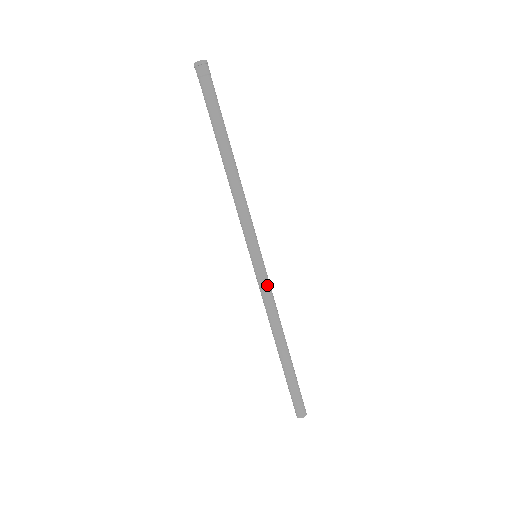
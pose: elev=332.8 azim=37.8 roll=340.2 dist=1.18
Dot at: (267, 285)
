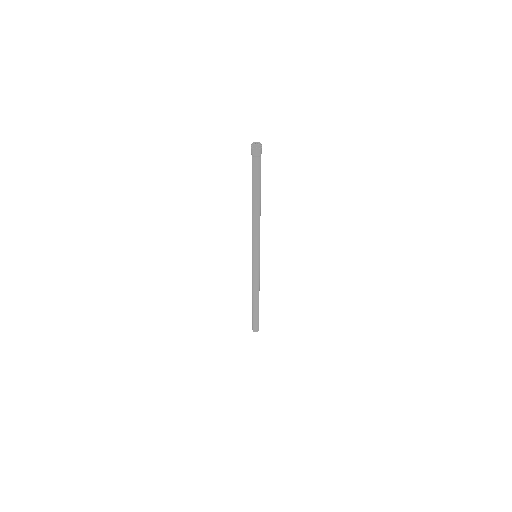
Dot at: (255, 273)
